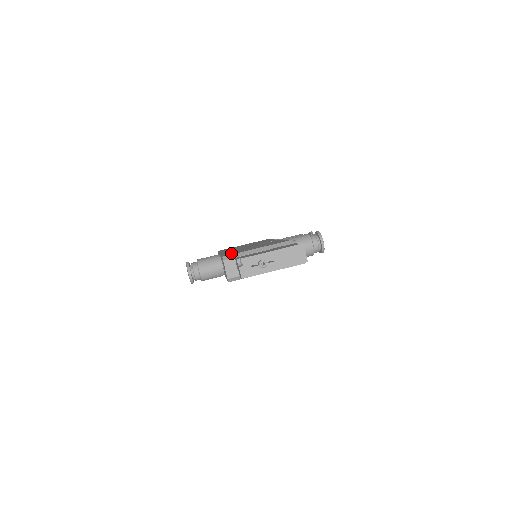
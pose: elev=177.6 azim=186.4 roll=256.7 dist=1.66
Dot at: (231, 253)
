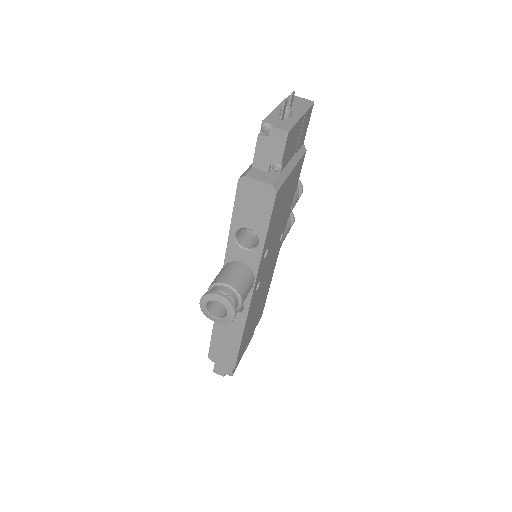
Dot at: occluded
